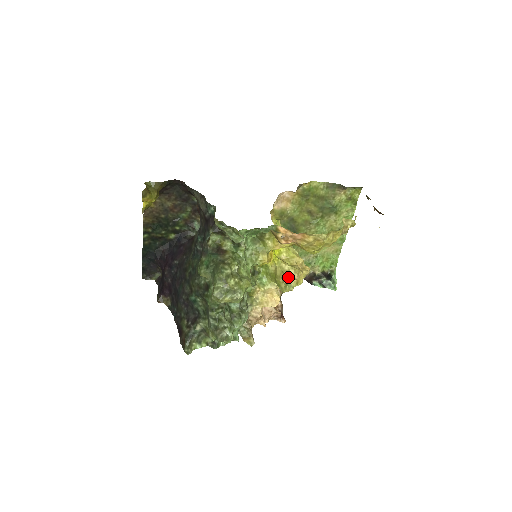
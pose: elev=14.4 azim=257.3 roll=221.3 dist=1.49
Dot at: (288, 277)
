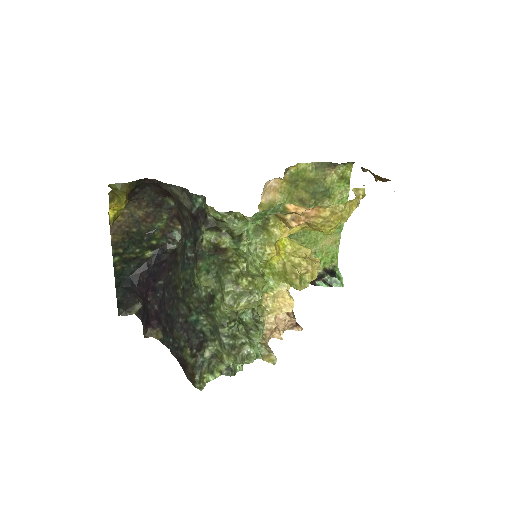
Dot at: (300, 271)
